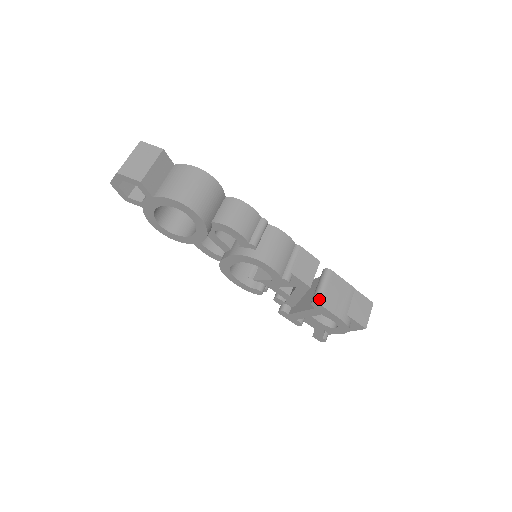
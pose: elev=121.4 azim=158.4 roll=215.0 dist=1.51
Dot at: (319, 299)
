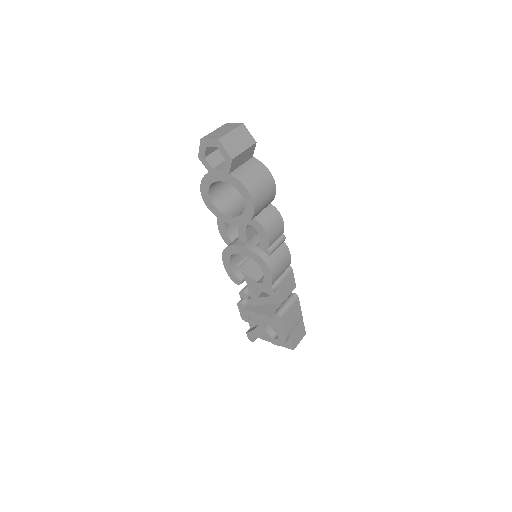
Dot at: (282, 314)
